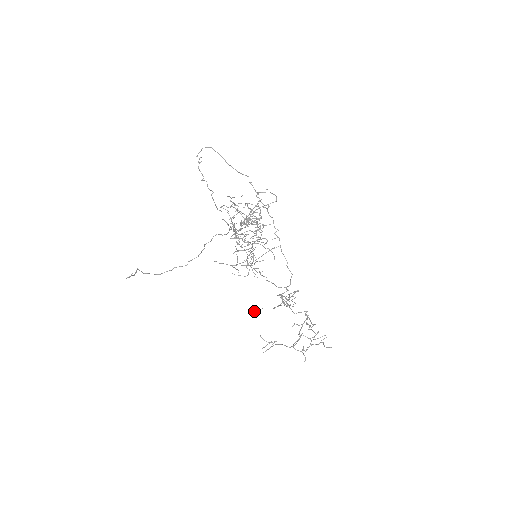
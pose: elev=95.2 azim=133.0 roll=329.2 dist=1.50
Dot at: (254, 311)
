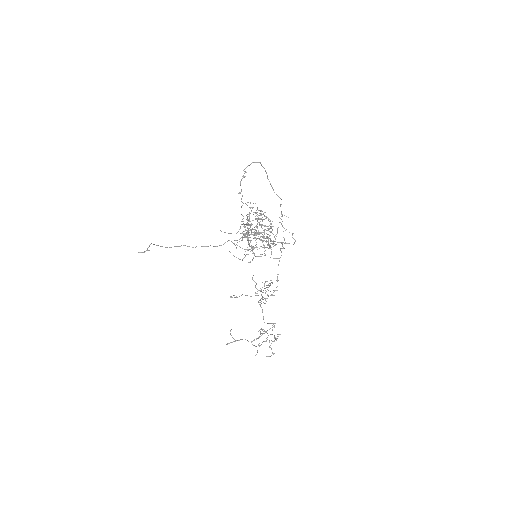
Dot at: occluded
